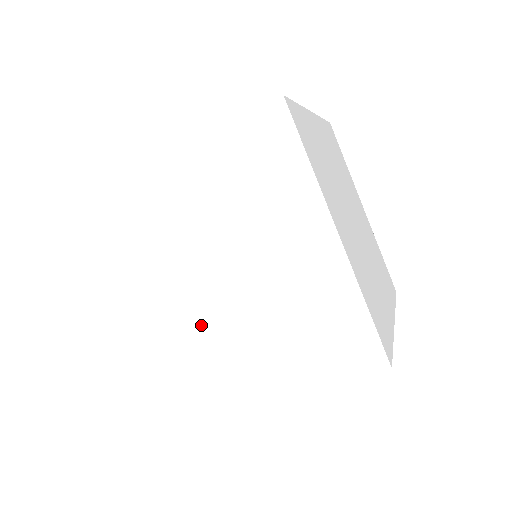
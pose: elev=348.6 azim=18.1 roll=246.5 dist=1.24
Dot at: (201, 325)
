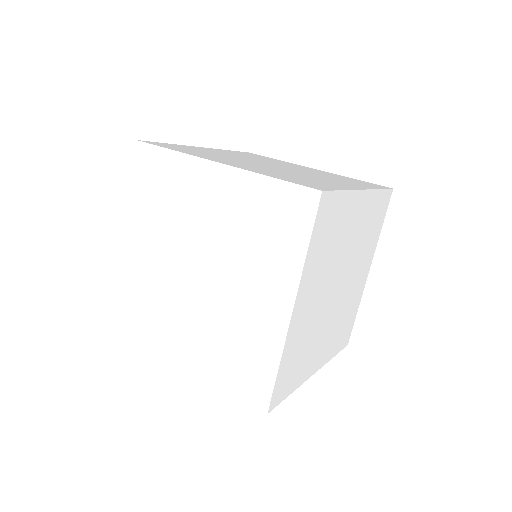
Dot at: (173, 289)
